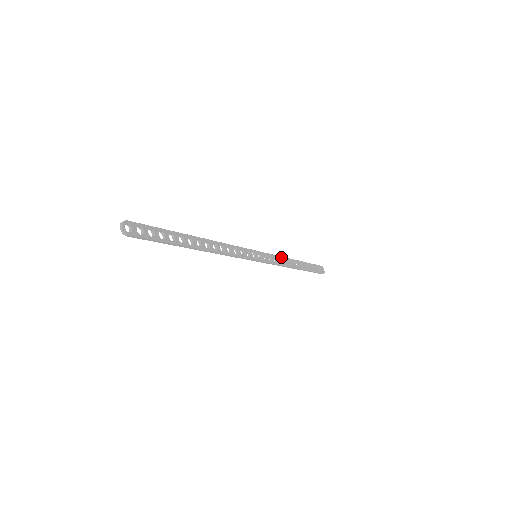
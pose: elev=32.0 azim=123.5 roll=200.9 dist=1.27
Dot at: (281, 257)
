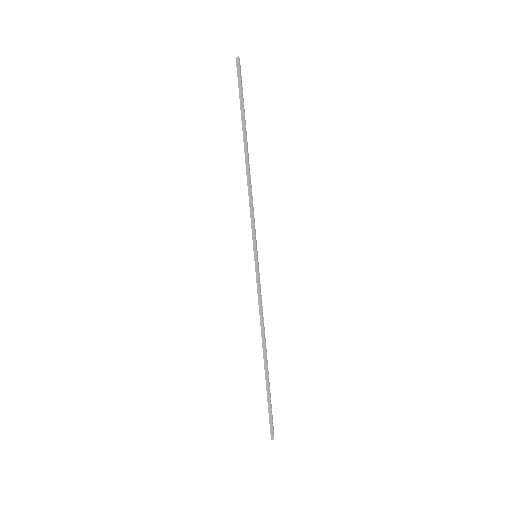
Dot at: occluded
